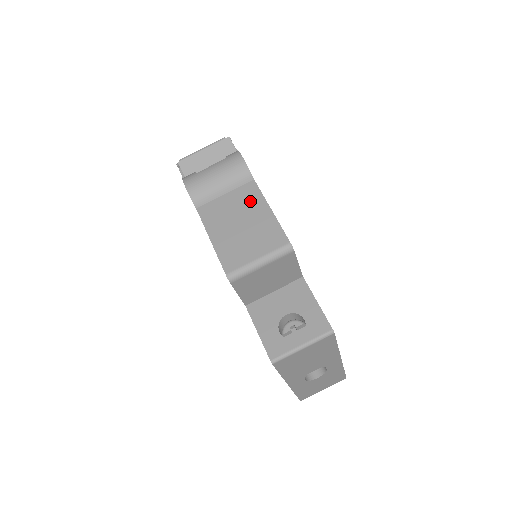
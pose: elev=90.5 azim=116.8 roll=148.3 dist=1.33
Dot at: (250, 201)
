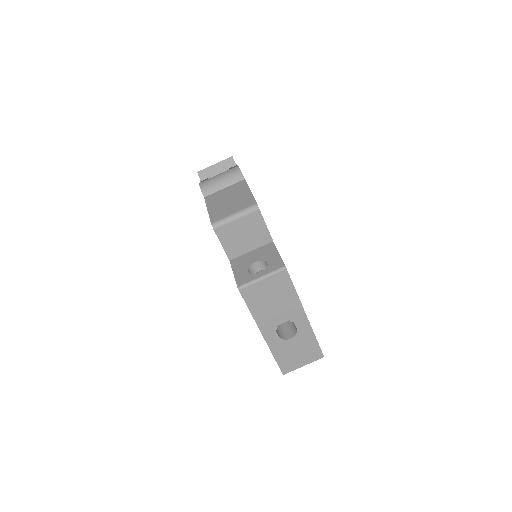
Dot at: (239, 189)
